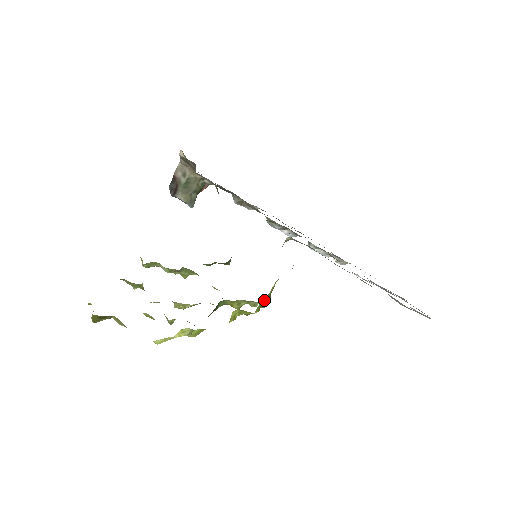
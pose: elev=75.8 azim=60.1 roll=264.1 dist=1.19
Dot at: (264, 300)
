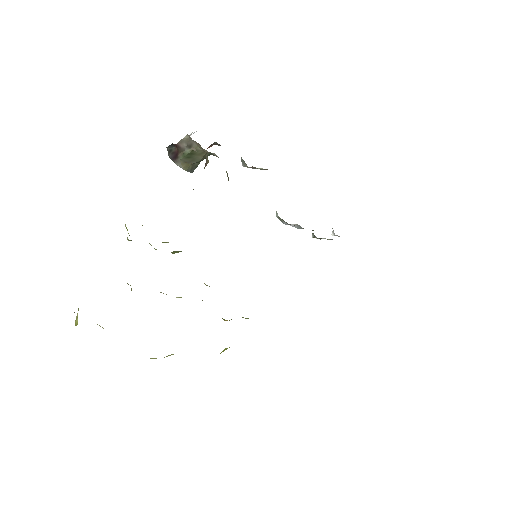
Dot at: occluded
